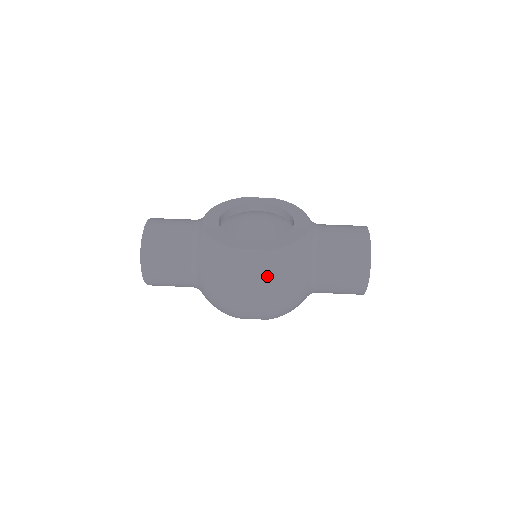
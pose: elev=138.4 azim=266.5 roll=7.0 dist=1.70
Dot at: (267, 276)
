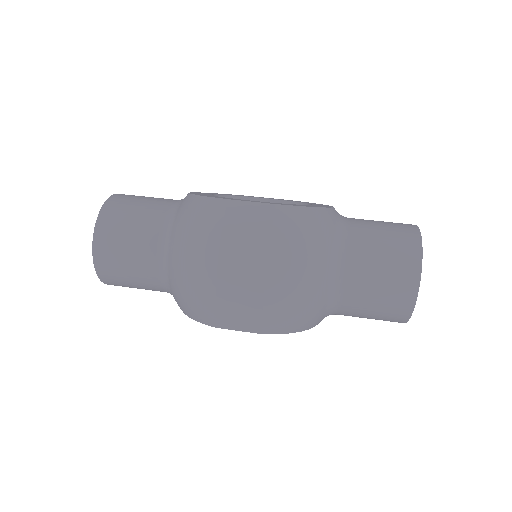
Dot at: (268, 239)
